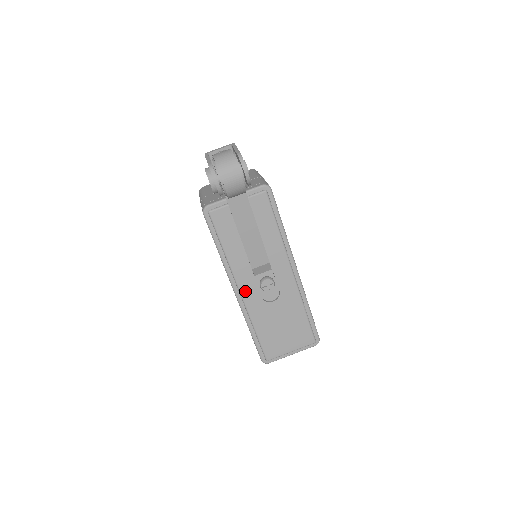
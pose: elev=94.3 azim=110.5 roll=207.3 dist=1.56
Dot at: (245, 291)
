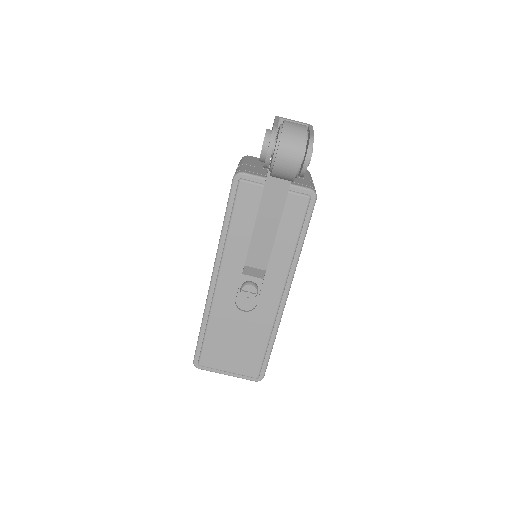
Dot at: (223, 283)
